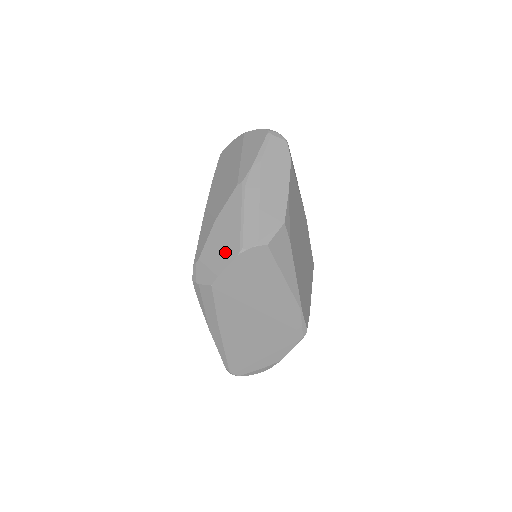
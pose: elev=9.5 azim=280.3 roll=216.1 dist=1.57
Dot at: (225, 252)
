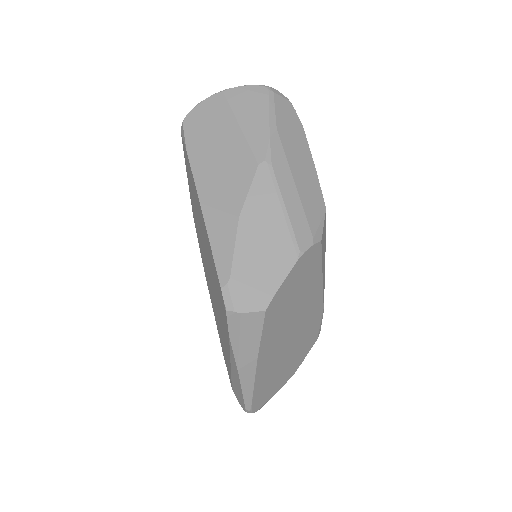
Dot at: (274, 261)
